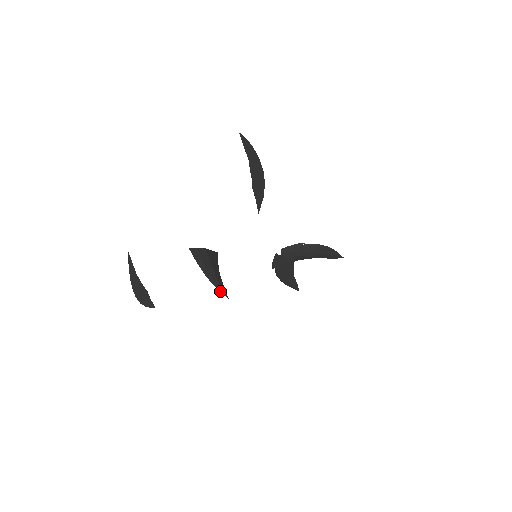
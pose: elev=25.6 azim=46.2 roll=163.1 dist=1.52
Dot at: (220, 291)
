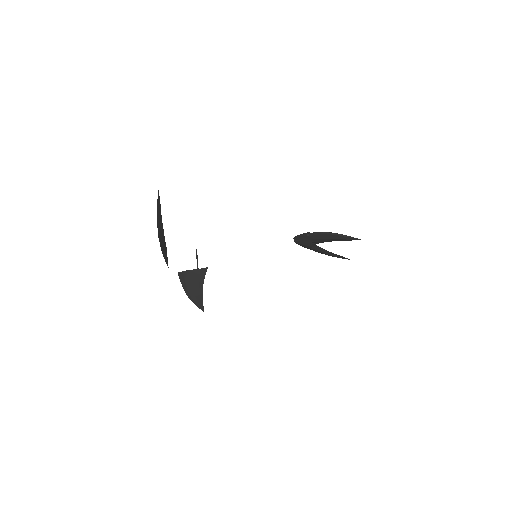
Dot at: (197, 306)
